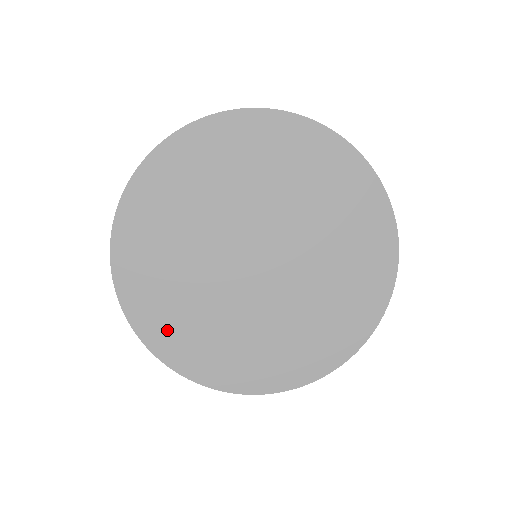
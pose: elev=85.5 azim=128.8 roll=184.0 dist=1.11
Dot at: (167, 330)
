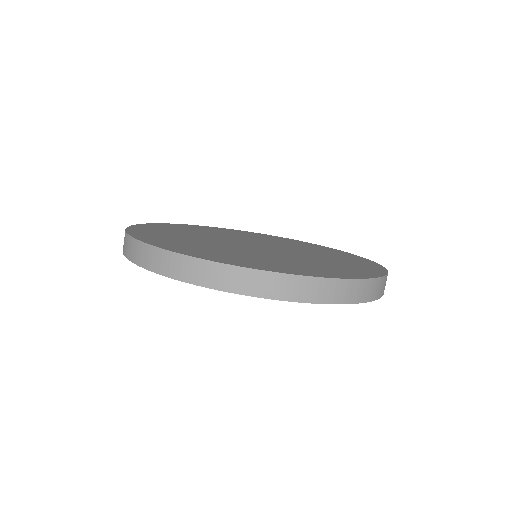
Dot at: (160, 228)
